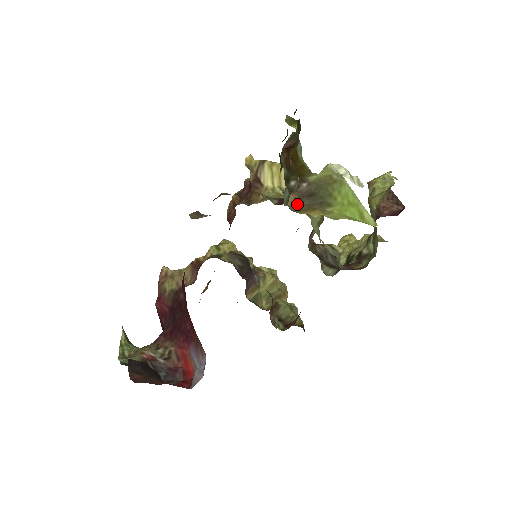
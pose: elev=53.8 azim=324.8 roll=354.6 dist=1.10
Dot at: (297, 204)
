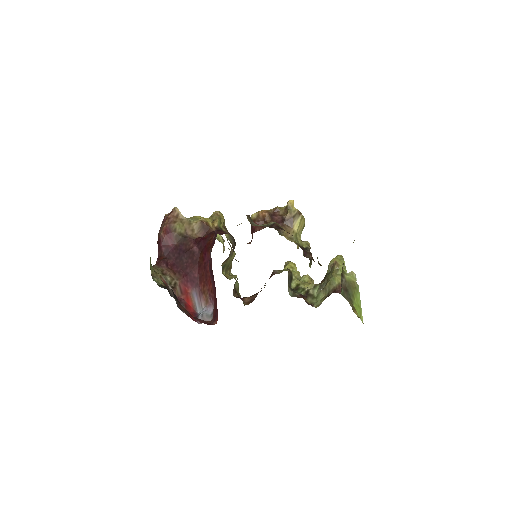
Dot at: occluded
